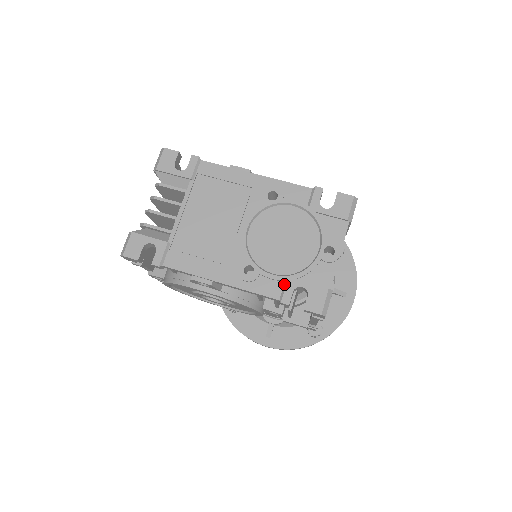
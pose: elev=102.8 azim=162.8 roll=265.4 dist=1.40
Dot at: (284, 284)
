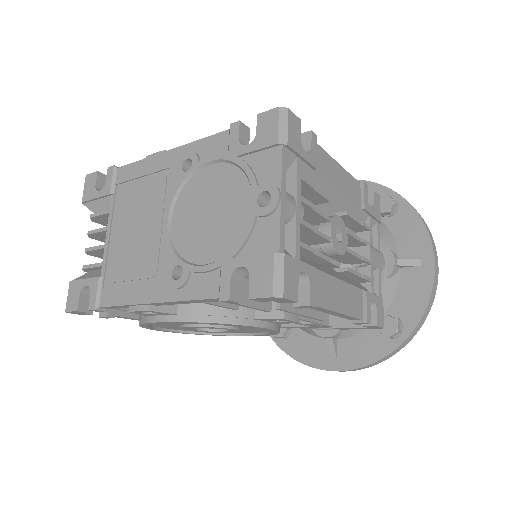
Dot at: (220, 273)
